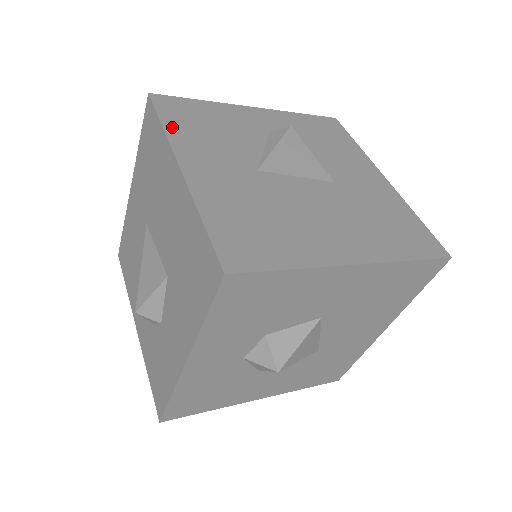
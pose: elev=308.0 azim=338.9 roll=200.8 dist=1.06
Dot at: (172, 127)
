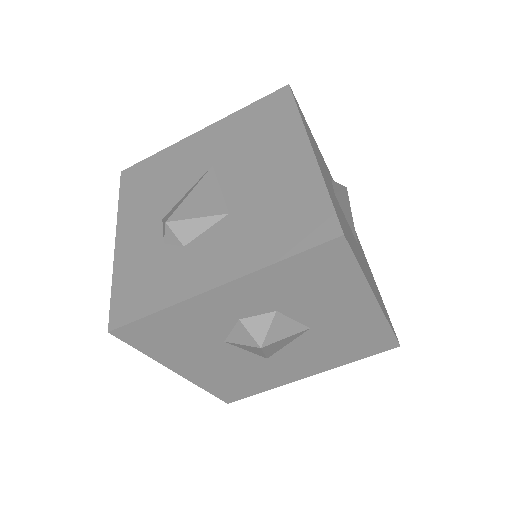
Dot at: (302, 119)
